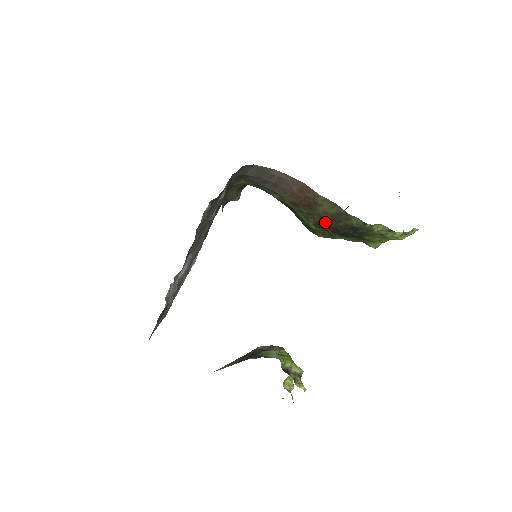
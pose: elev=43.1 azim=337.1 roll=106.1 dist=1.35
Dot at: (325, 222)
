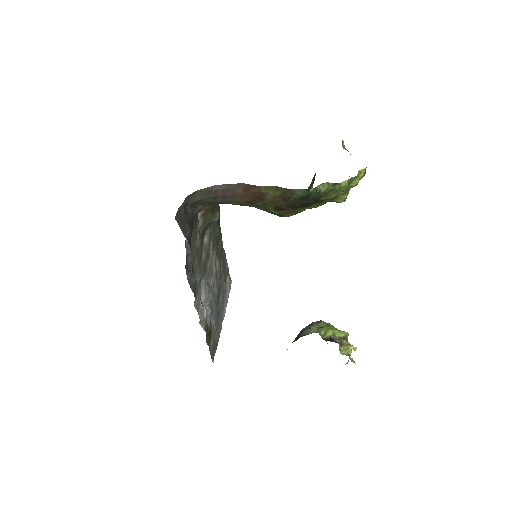
Dot at: (280, 204)
